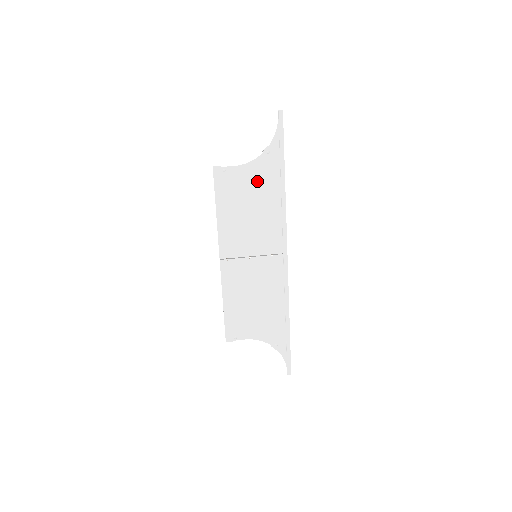
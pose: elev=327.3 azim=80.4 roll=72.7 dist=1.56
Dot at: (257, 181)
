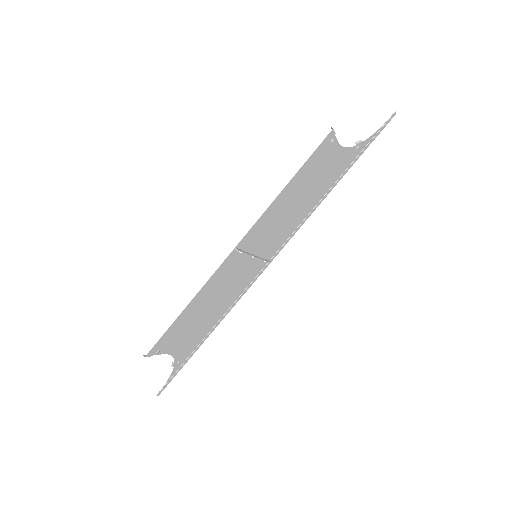
Dot at: (329, 172)
